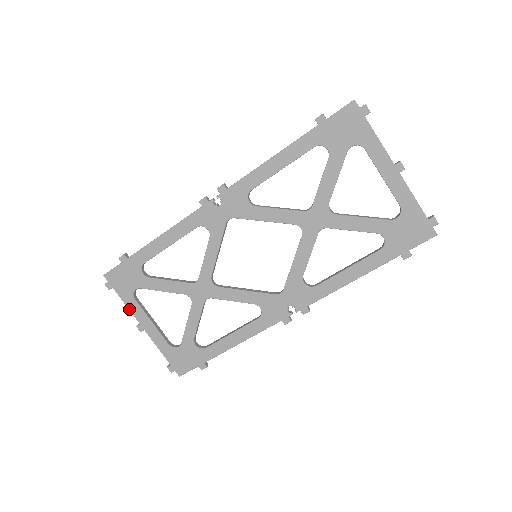
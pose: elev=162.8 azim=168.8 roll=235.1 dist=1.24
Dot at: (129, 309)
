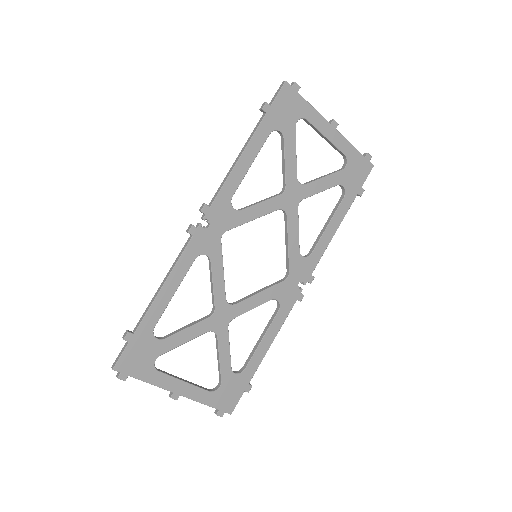
Dot at: (156, 385)
